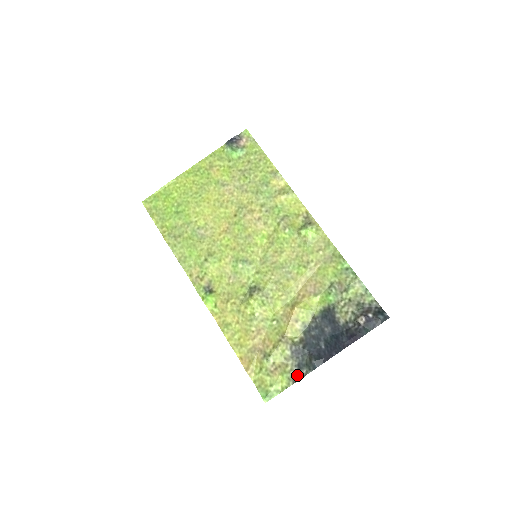
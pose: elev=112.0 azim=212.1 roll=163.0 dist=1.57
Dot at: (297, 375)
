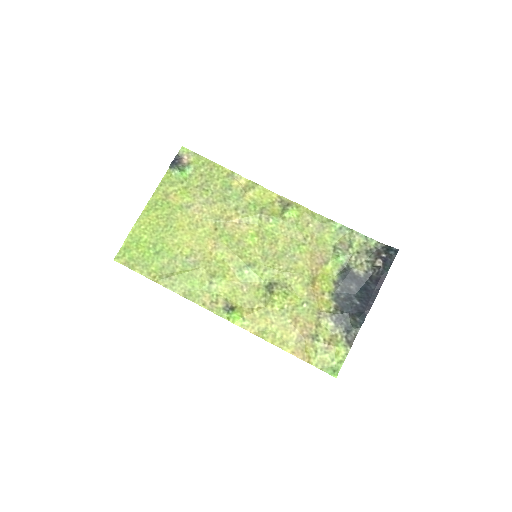
Dot at: (350, 339)
